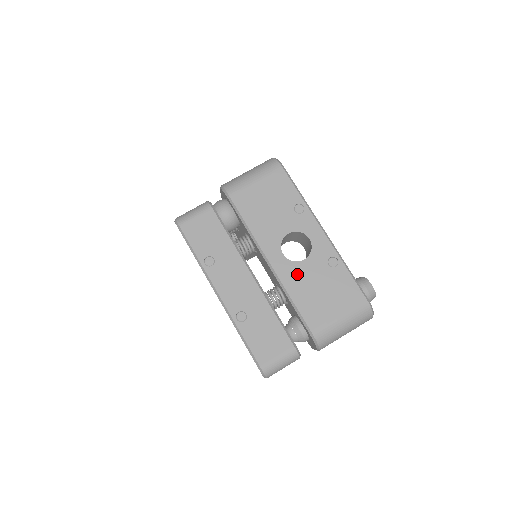
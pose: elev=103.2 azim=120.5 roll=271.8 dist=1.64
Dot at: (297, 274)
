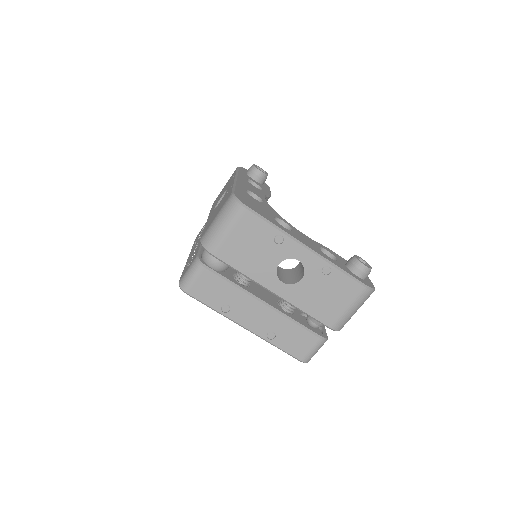
Dot at: (300, 292)
